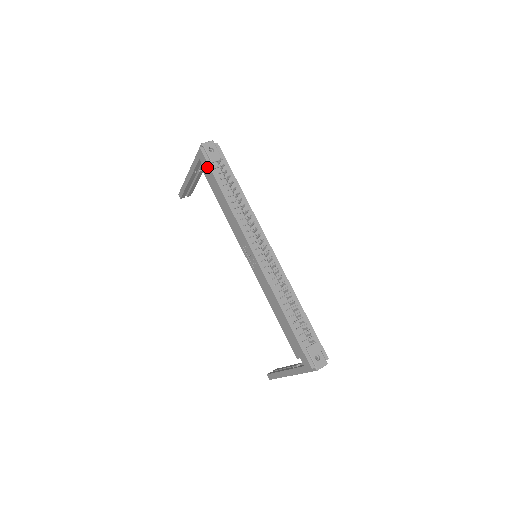
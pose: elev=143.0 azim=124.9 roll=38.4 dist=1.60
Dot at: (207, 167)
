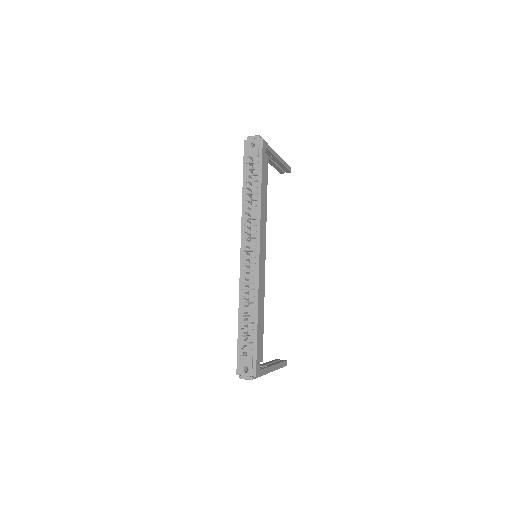
Dot at: (245, 160)
